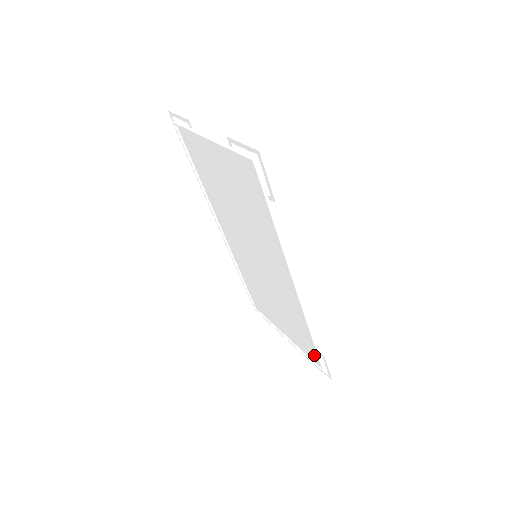
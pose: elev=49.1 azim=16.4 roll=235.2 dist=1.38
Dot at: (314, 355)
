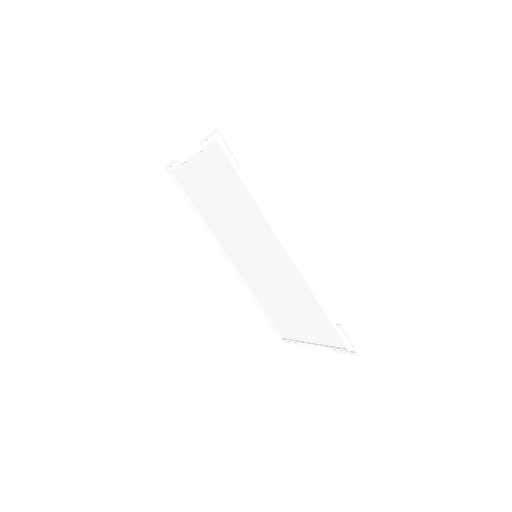
Dot at: (335, 336)
